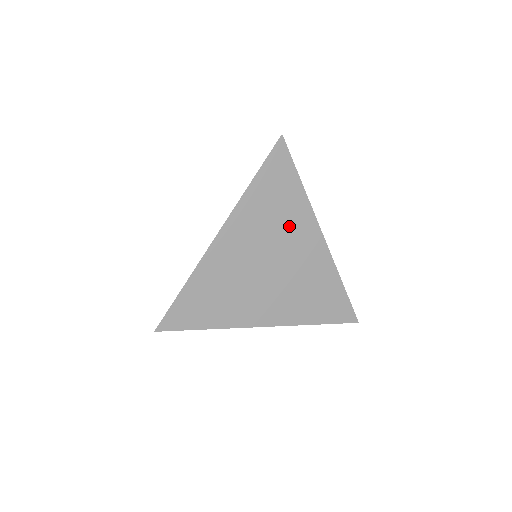
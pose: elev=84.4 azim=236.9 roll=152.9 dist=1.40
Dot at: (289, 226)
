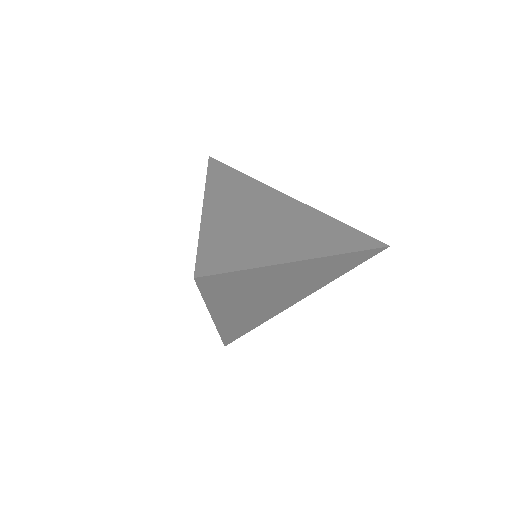
Dot at: (260, 196)
